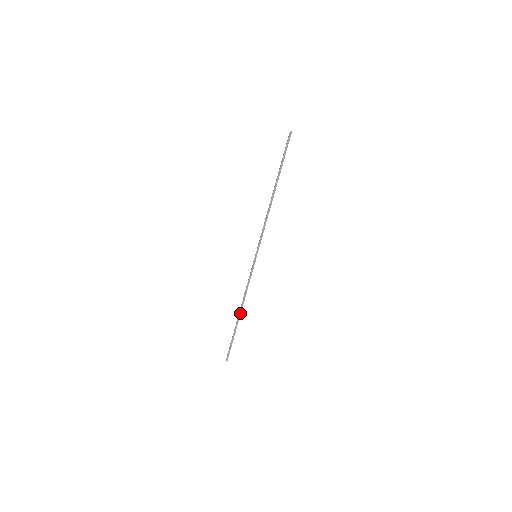
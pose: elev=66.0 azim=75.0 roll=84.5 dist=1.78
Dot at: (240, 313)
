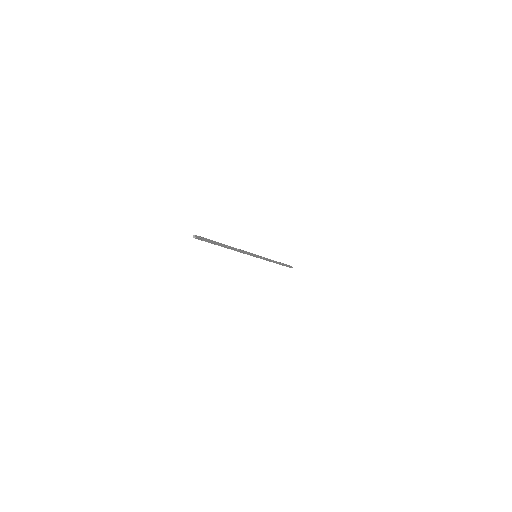
Dot at: (277, 263)
